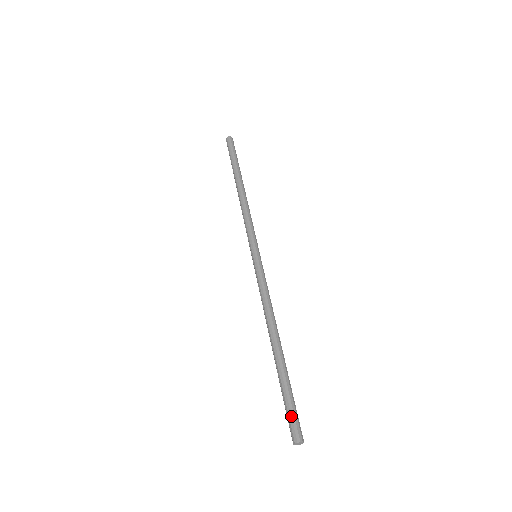
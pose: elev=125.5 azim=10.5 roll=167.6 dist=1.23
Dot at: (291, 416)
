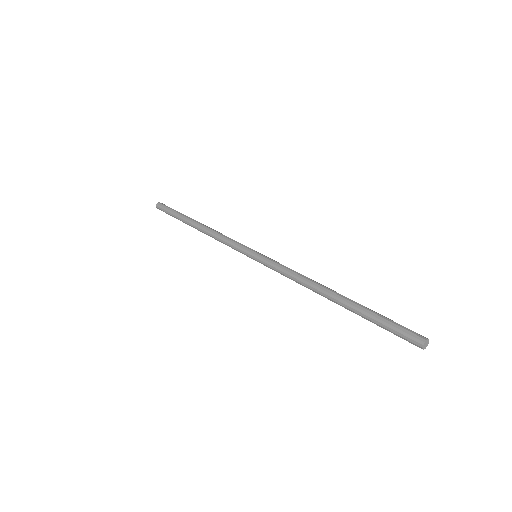
Dot at: (401, 327)
